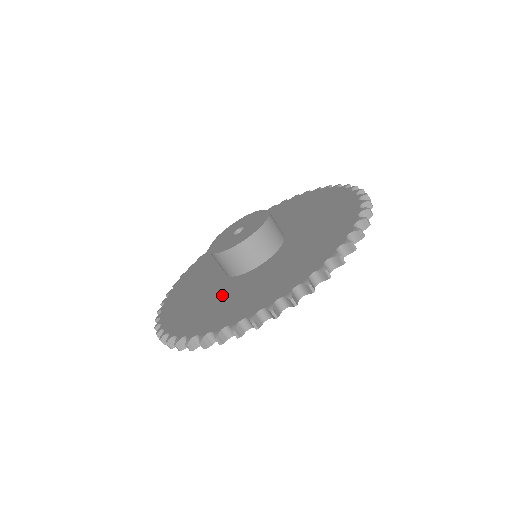
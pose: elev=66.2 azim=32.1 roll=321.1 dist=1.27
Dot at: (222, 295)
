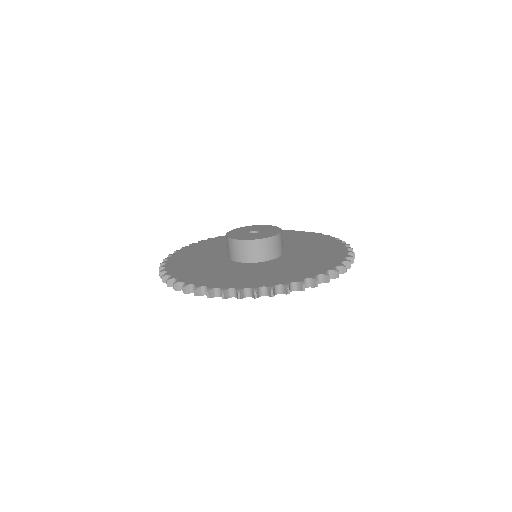
Dot at: (241, 271)
